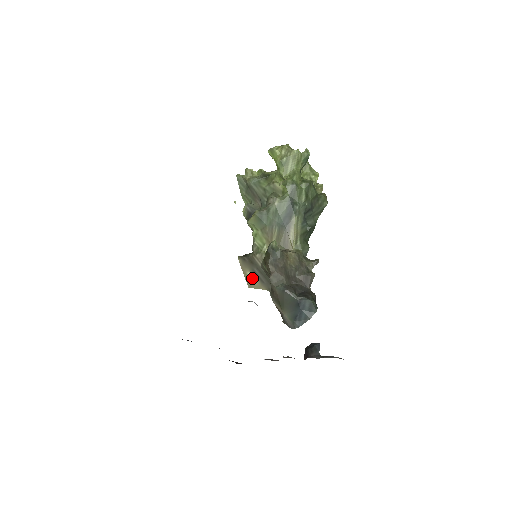
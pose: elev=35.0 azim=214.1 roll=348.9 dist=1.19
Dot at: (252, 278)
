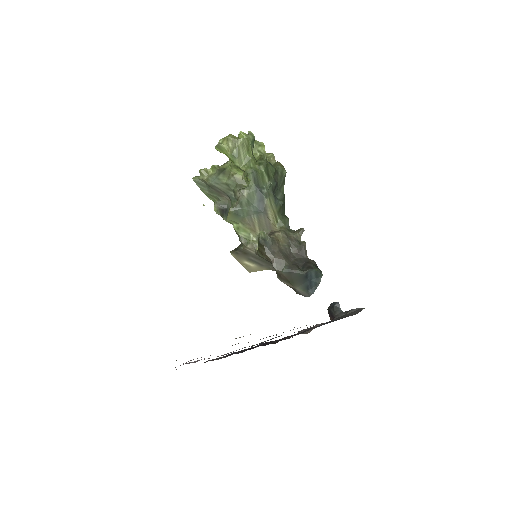
Dot at: (250, 265)
